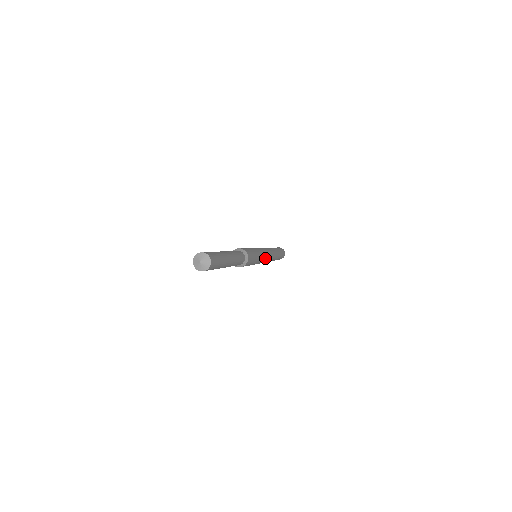
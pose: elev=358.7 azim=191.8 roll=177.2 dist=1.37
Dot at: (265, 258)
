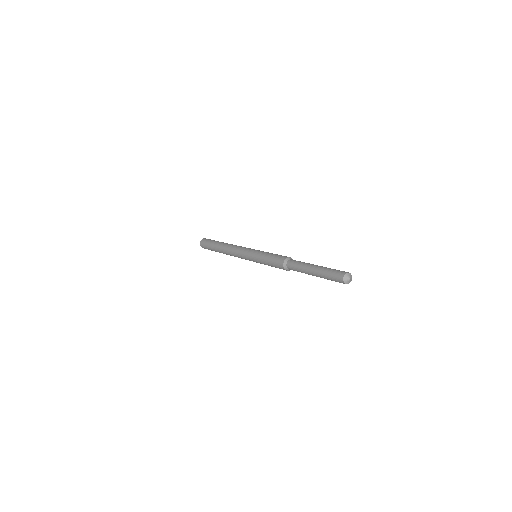
Dot at: occluded
